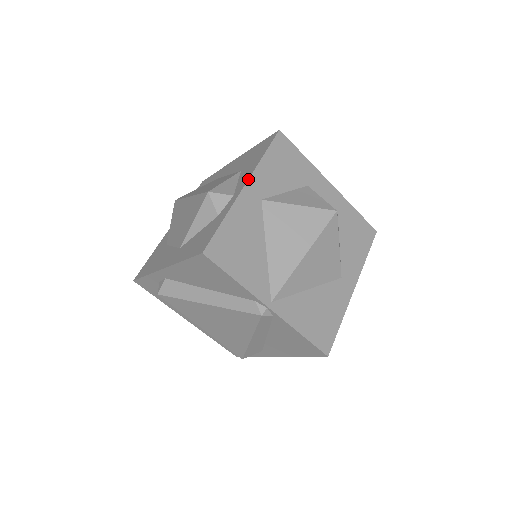
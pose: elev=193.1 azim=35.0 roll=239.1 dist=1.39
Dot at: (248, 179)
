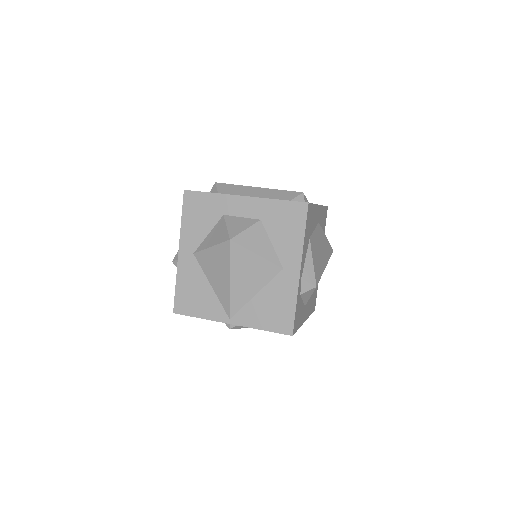
Dot at: (179, 246)
